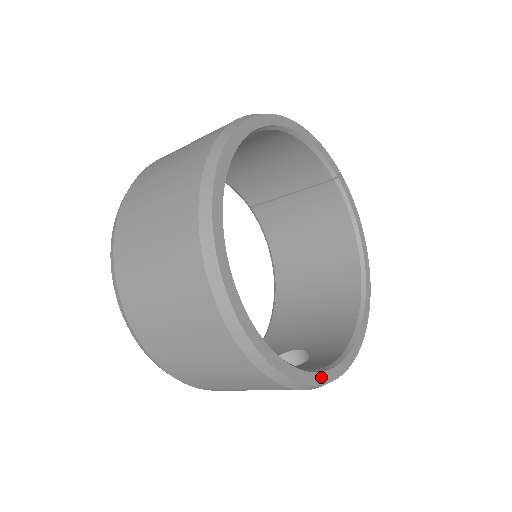
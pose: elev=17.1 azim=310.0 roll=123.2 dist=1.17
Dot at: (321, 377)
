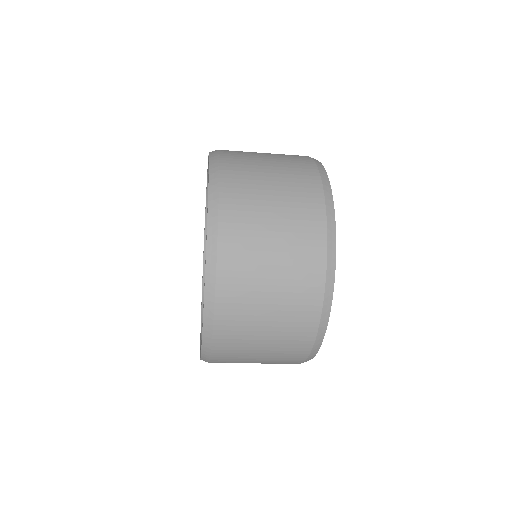
Dot at: occluded
